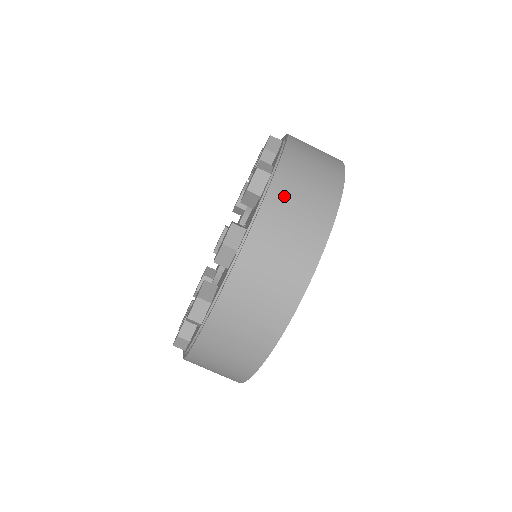
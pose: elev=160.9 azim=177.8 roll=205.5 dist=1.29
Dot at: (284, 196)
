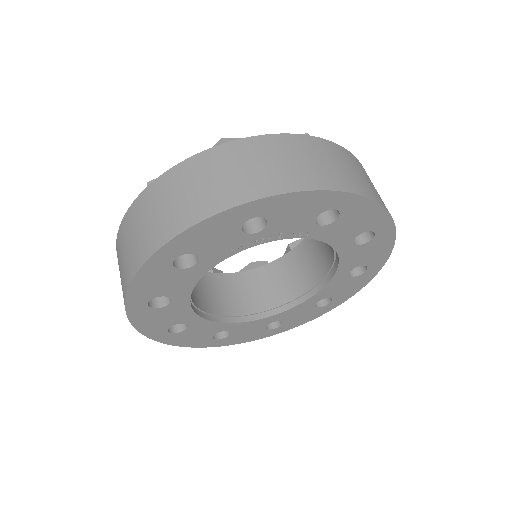
Dot at: (302, 146)
